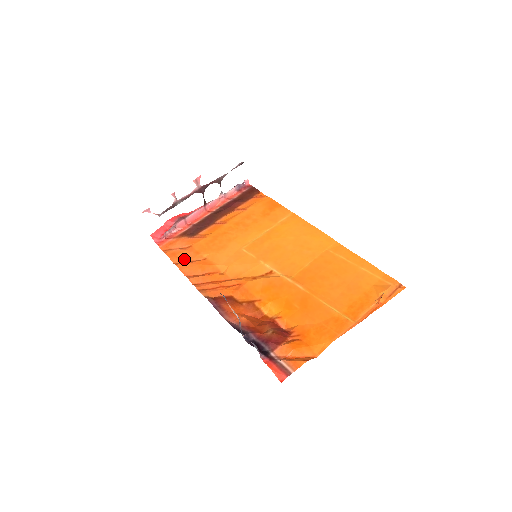
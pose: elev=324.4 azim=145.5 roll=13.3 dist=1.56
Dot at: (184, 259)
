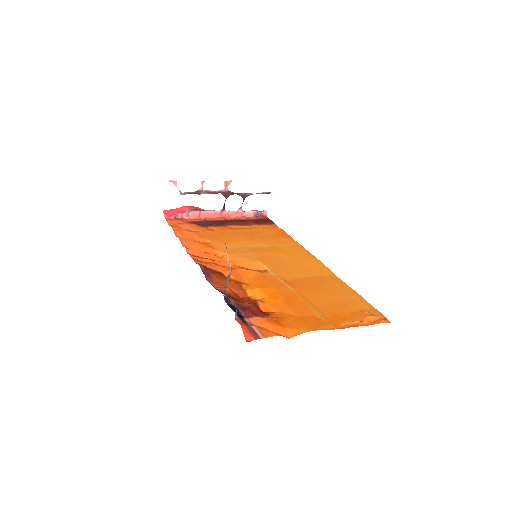
Dot at: (187, 237)
